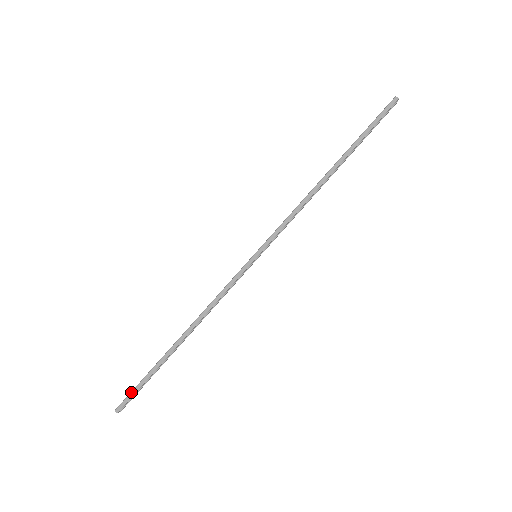
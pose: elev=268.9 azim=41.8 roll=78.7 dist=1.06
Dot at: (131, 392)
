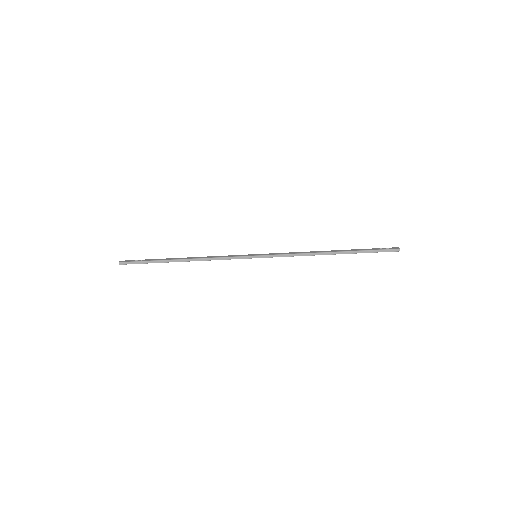
Dot at: (135, 262)
